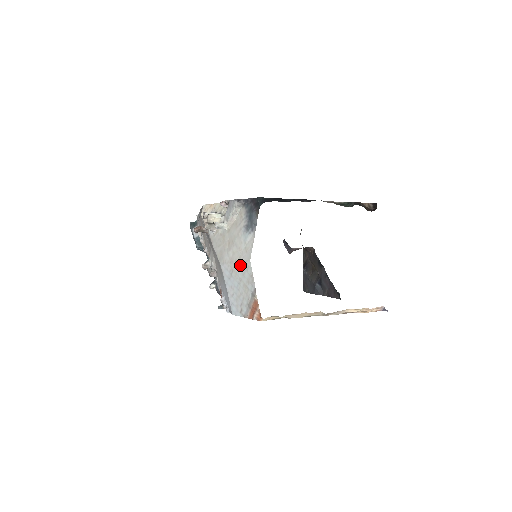
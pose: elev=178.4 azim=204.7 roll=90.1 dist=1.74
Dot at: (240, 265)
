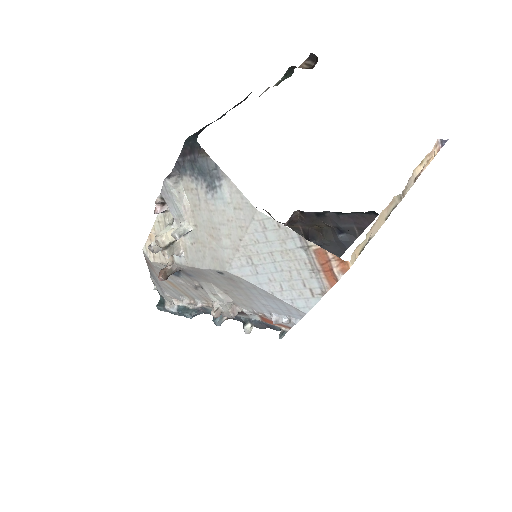
Dot at: (251, 235)
